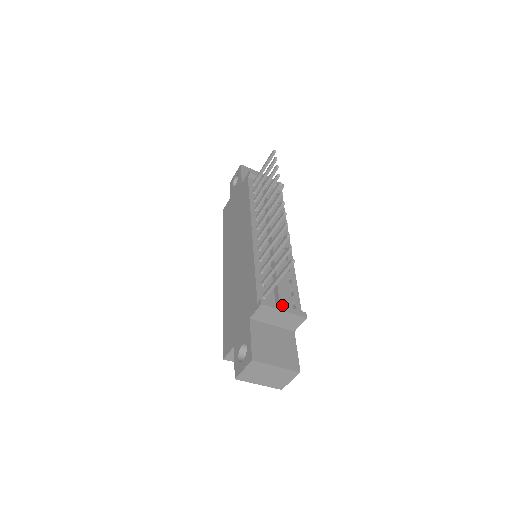
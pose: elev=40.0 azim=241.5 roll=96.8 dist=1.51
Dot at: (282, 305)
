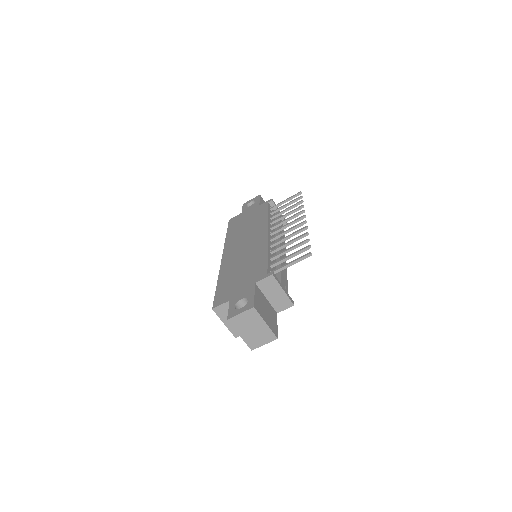
Dot at: (283, 285)
